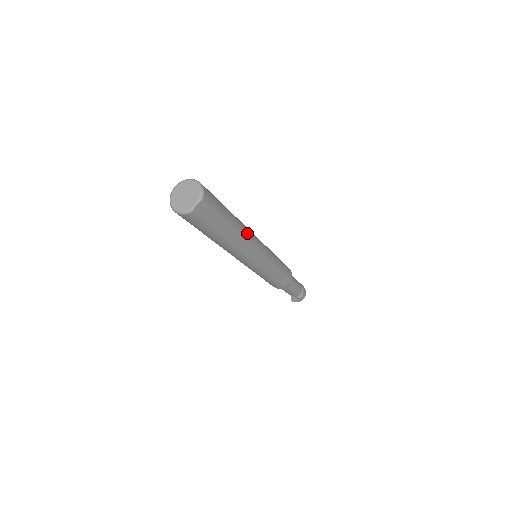
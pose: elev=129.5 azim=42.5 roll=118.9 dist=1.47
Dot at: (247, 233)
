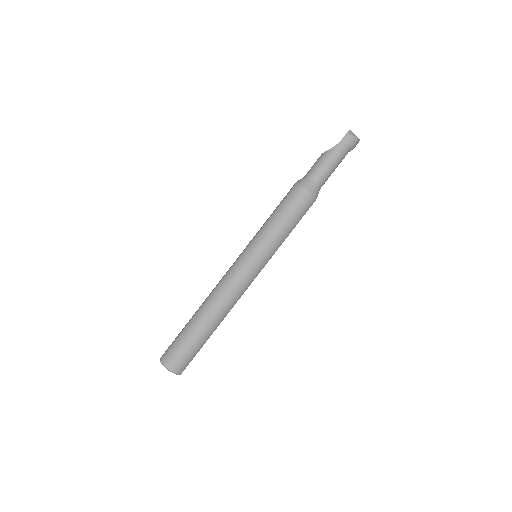
Dot at: (228, 308)
